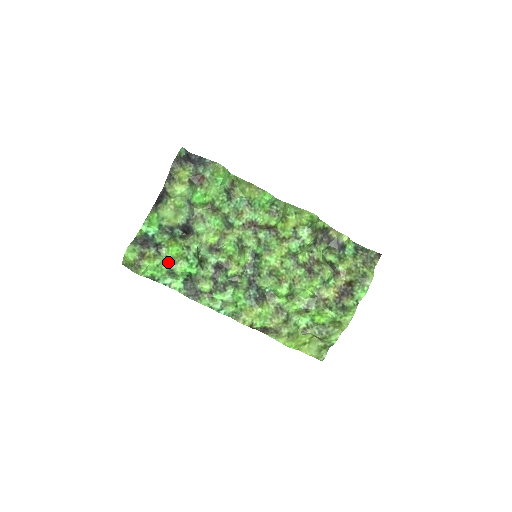
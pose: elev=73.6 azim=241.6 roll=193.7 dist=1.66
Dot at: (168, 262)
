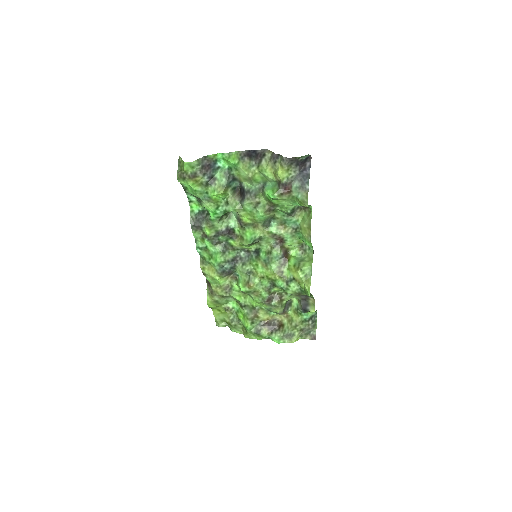
Dot at: (205, 195)
